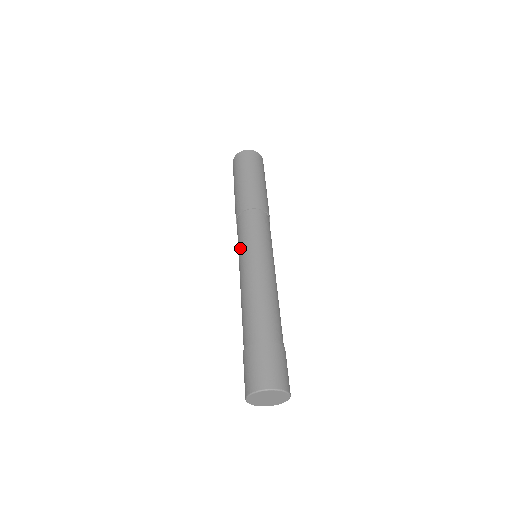
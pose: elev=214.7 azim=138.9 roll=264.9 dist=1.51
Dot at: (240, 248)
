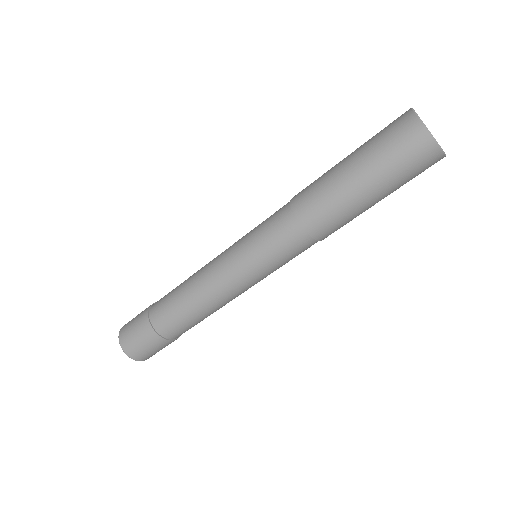
Dot at: (248, 253)
